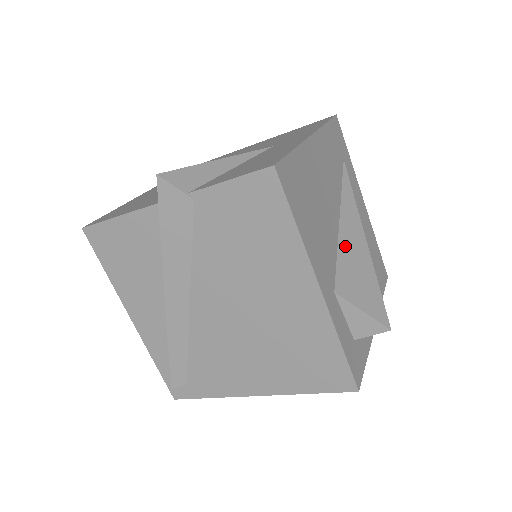
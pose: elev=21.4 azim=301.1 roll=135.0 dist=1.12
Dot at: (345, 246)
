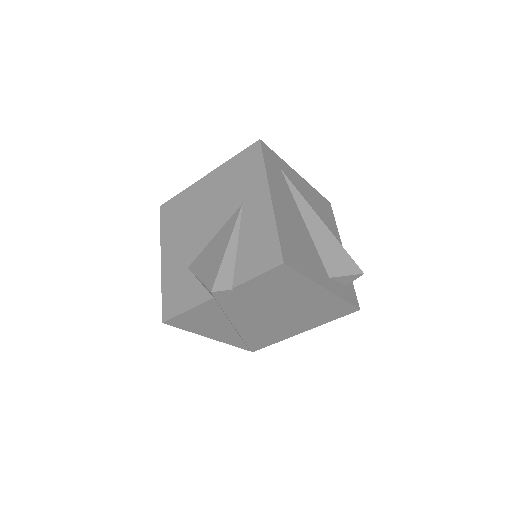
Dot at: (318, 241)
